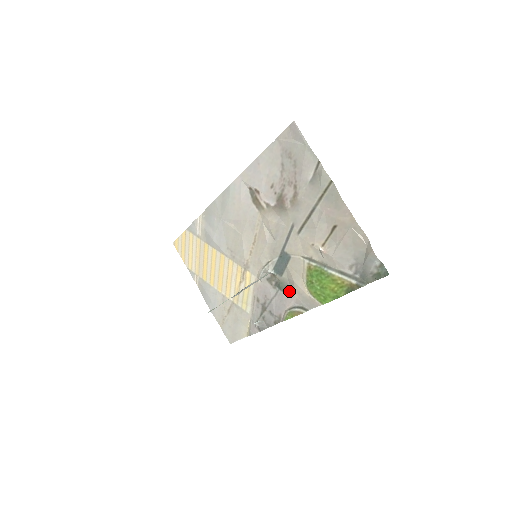
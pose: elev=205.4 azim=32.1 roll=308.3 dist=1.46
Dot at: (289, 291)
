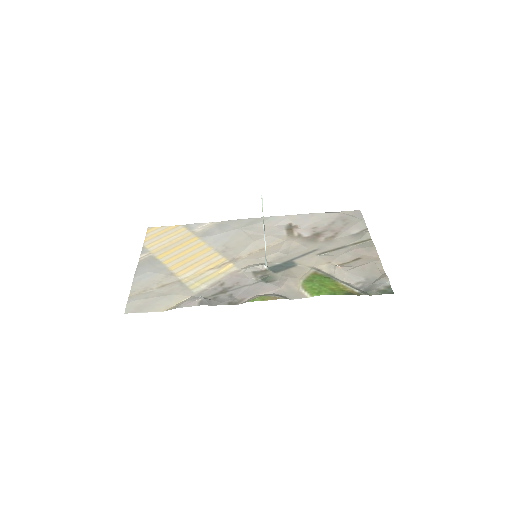
Dot at: (275, 284)
